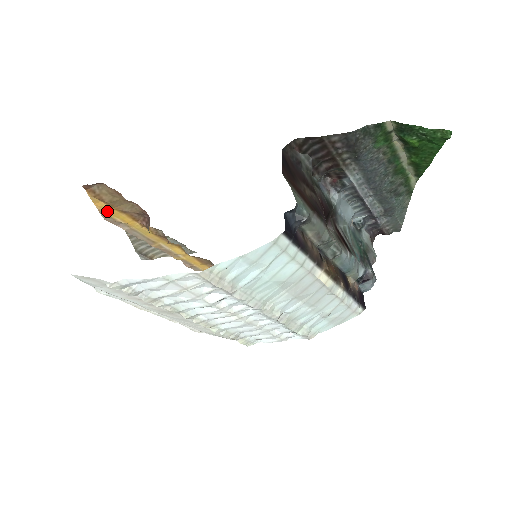
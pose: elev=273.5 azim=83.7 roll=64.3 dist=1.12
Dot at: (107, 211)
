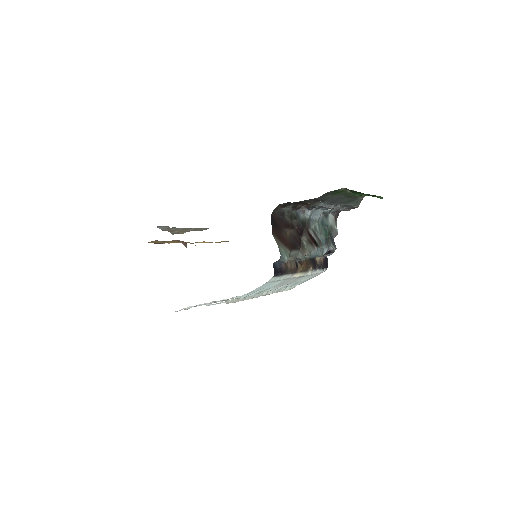
Dot at: occluded
